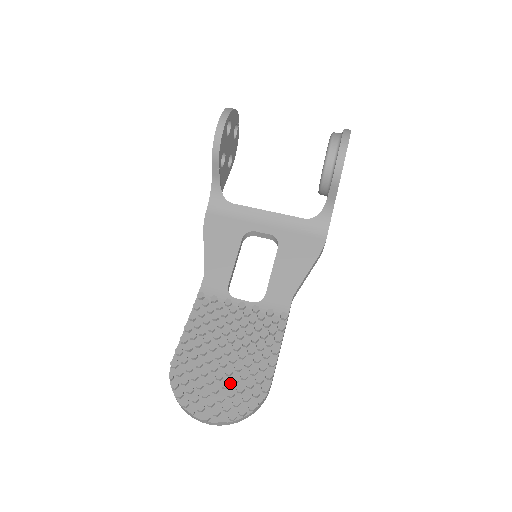
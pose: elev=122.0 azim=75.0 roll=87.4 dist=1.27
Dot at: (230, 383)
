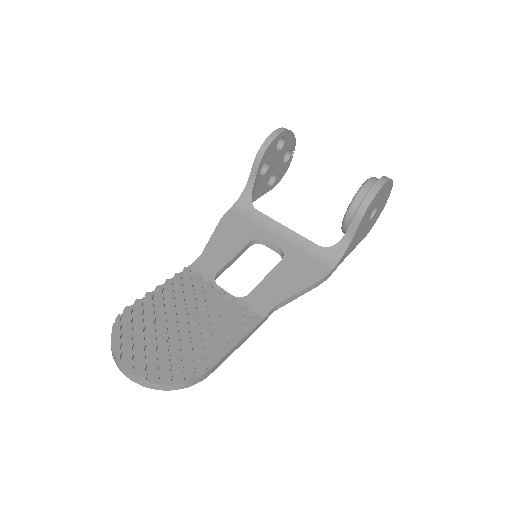
Dot at: (171, 350)
